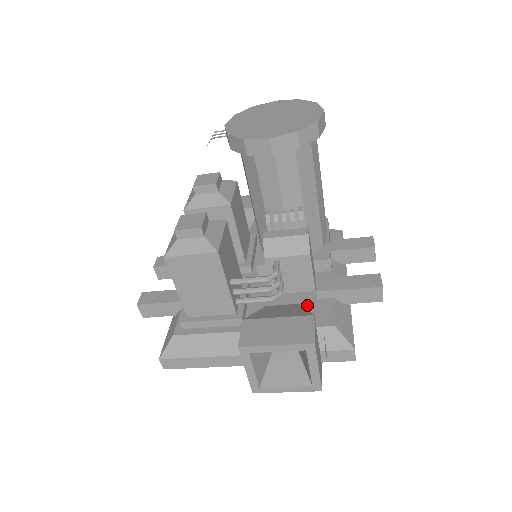
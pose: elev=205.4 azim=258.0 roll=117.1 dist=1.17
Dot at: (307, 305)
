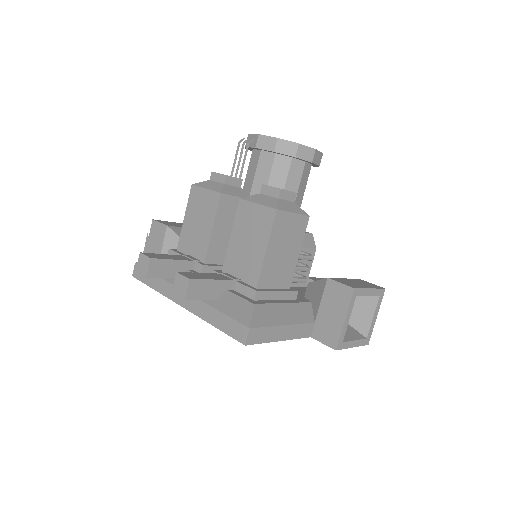
Dot at: occluded
